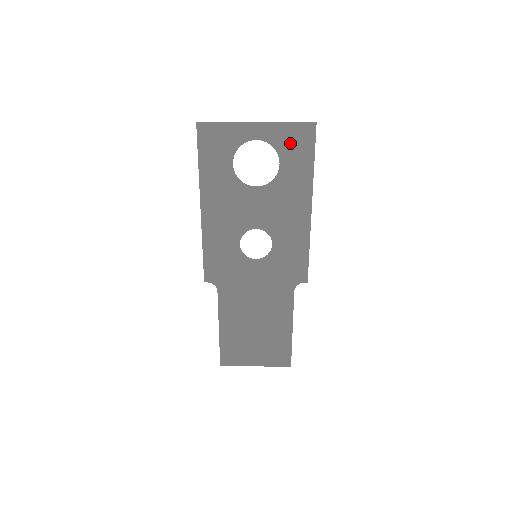
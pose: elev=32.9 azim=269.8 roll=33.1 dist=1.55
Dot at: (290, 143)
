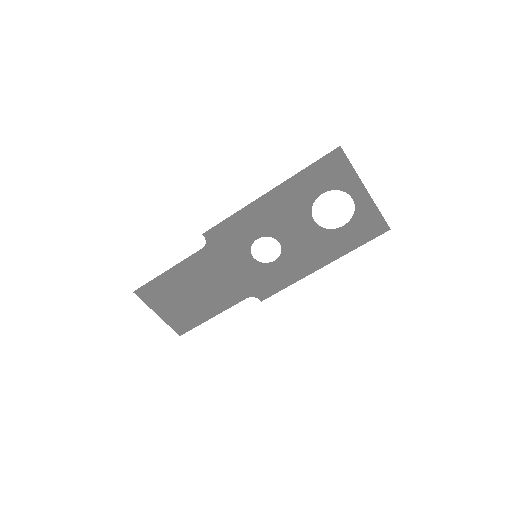
Dot at: (364, 222)
